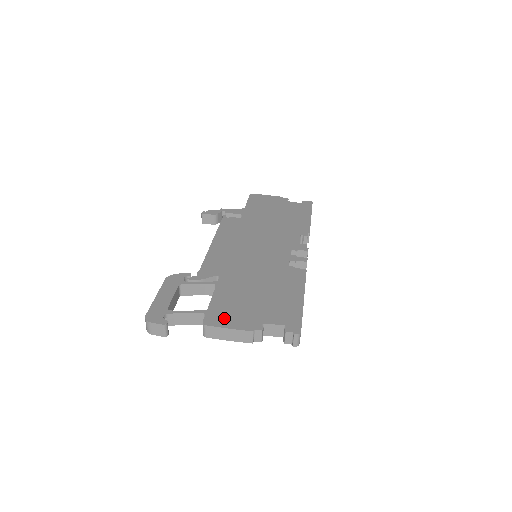
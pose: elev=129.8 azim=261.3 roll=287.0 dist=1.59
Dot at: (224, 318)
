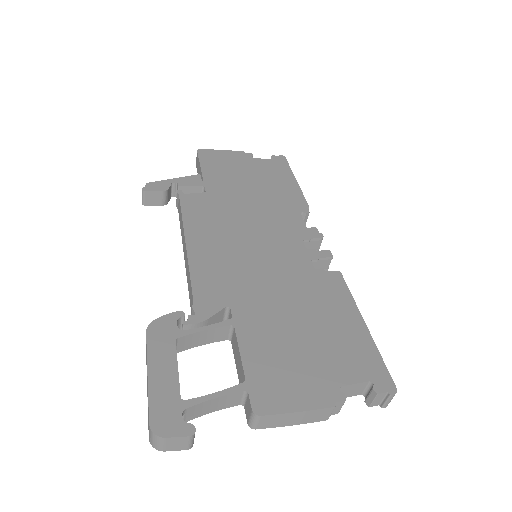
Dot at: (280, 392)
